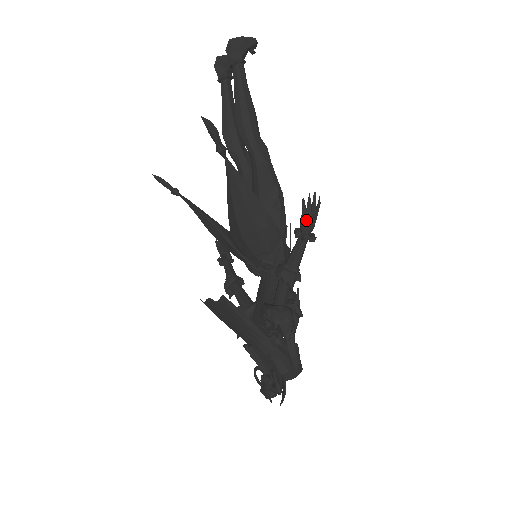
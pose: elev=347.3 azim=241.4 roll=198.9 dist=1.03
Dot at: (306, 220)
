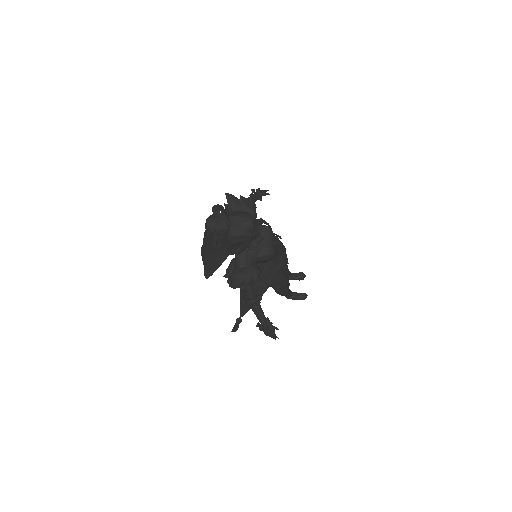
Dot at: occluded
